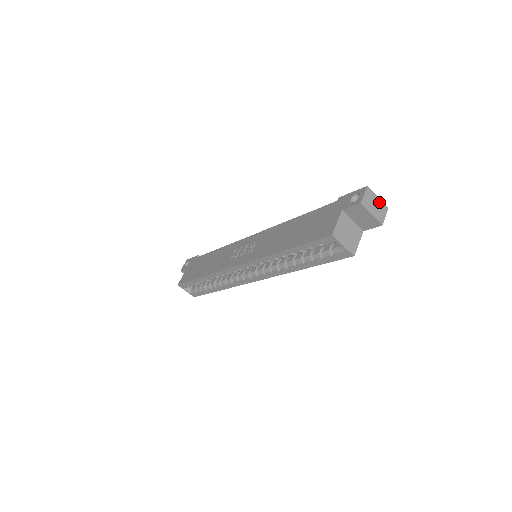
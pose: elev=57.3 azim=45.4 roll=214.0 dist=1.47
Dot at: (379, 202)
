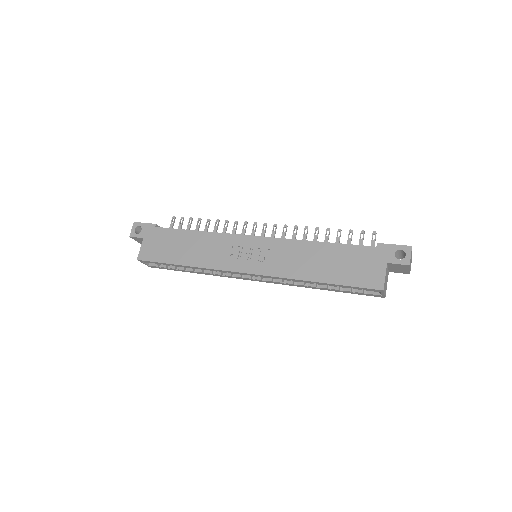
Dot at: occluded
